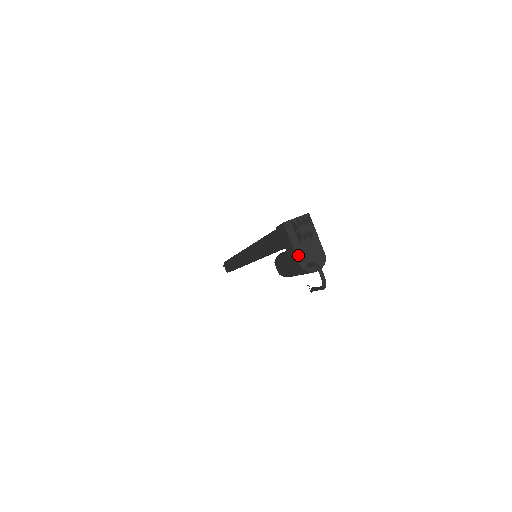
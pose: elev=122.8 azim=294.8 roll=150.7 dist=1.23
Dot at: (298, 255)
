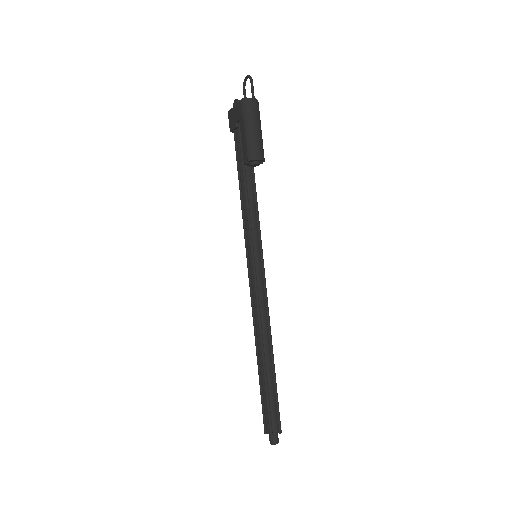
Dot at: (238, 103)
